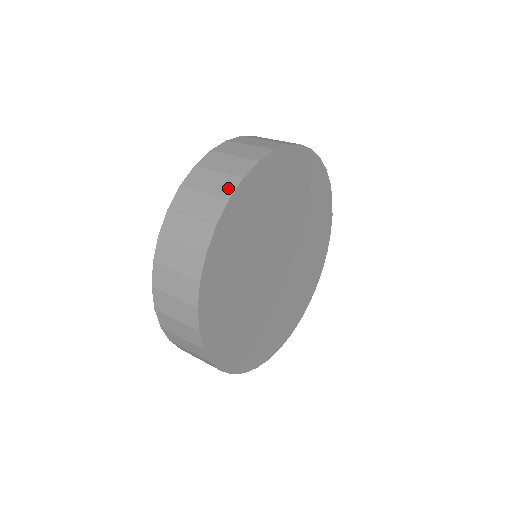
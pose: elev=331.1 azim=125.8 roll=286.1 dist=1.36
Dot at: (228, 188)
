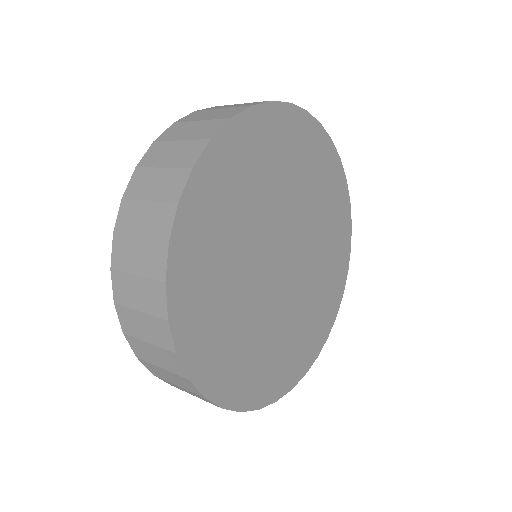
Dot at: (158, 302)
